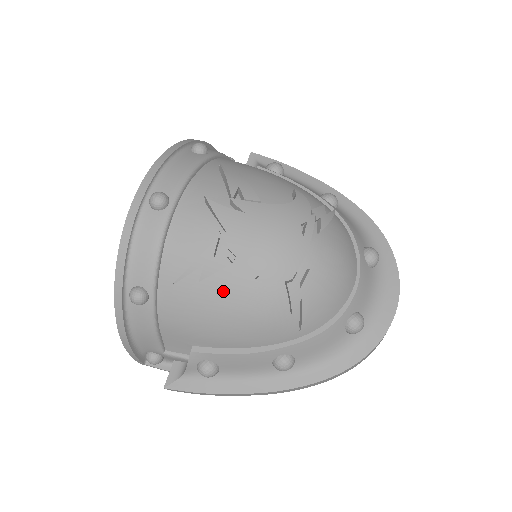
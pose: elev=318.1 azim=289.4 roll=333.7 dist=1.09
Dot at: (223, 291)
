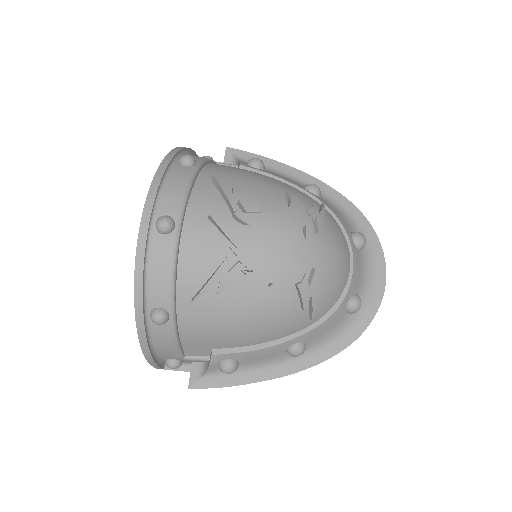
Dot at: (240, 300)
